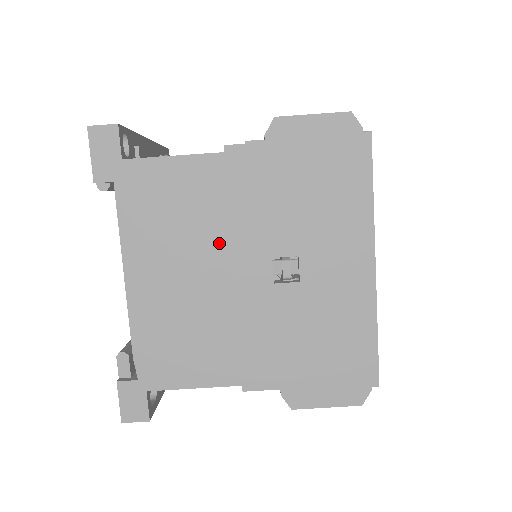
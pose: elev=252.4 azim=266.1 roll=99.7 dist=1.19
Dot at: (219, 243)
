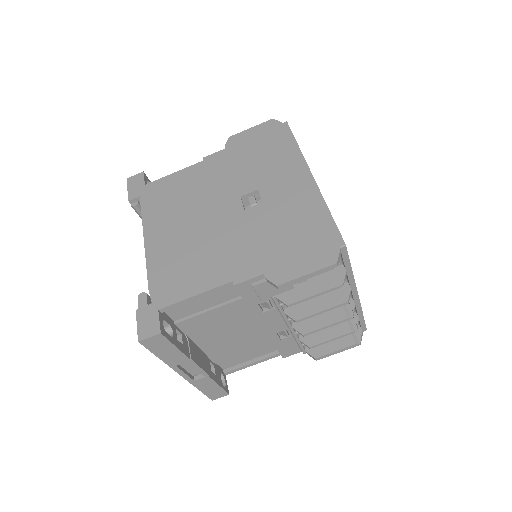
Dot at: (204, 202)
